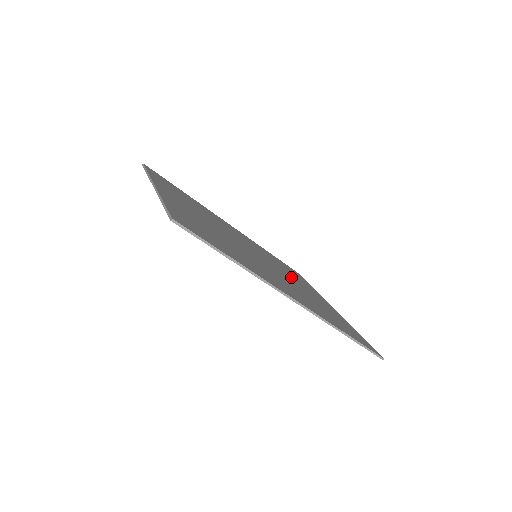
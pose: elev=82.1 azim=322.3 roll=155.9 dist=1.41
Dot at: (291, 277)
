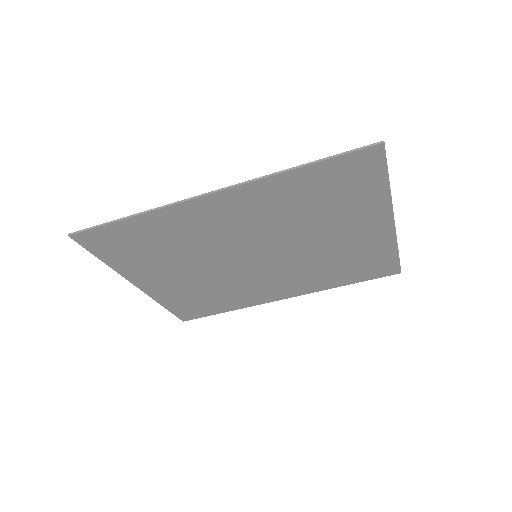
Dot at: (322, 247)
